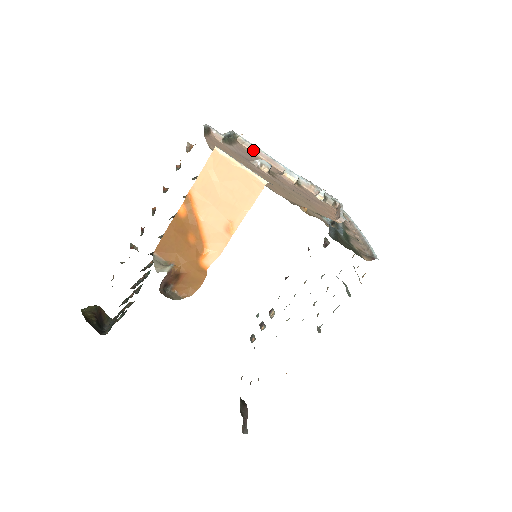
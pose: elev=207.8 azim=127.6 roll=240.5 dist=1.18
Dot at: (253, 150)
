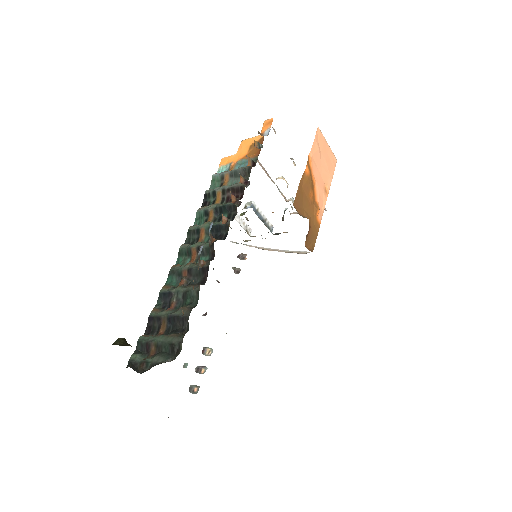
Dot at: occluded
